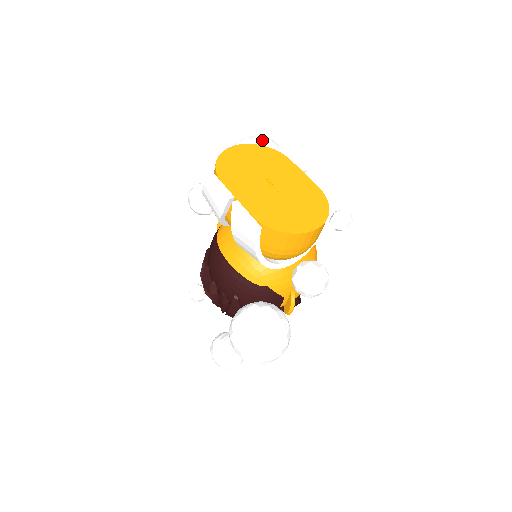
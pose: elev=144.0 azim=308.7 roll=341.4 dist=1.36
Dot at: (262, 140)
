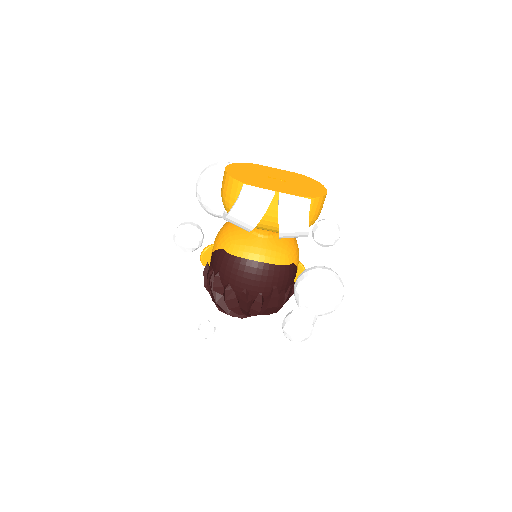
Dot at: (225, 162)
